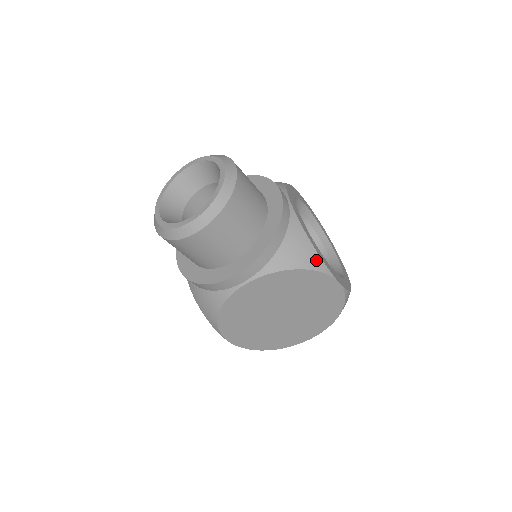
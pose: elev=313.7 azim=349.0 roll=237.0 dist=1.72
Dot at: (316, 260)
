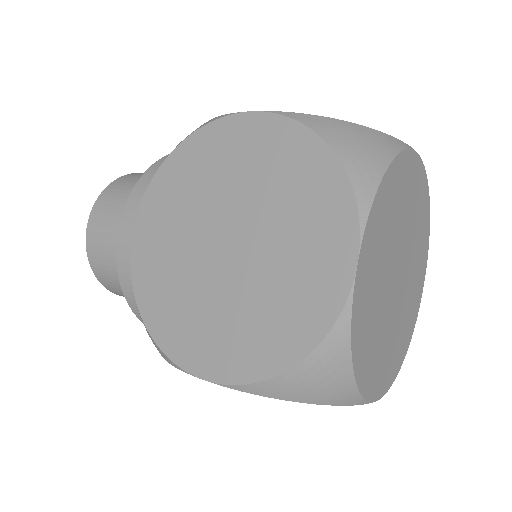
Dot at: occluded
